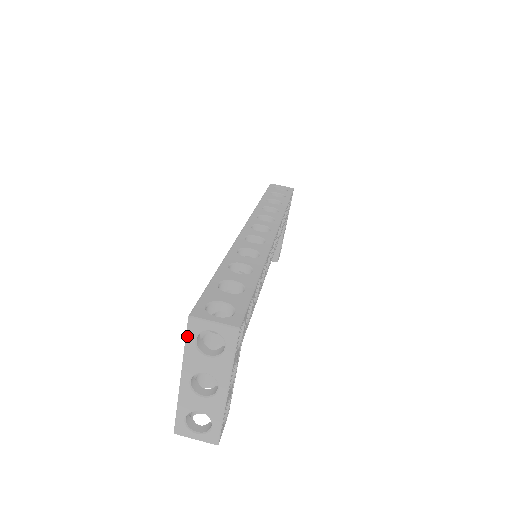
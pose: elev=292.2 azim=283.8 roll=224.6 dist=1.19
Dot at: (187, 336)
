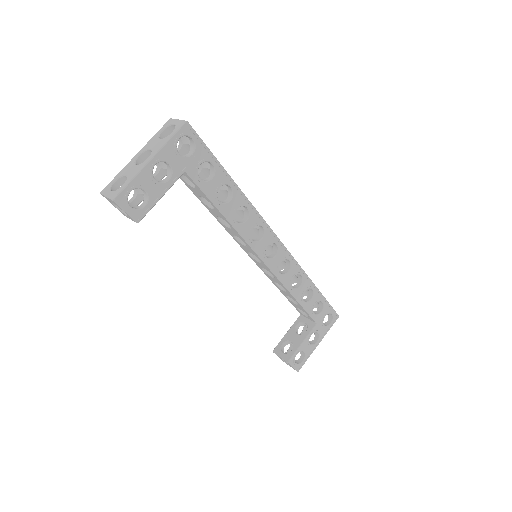
Dot at: (161, 129)
